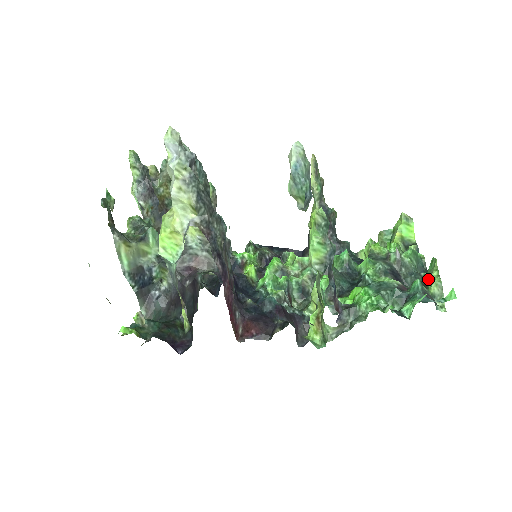
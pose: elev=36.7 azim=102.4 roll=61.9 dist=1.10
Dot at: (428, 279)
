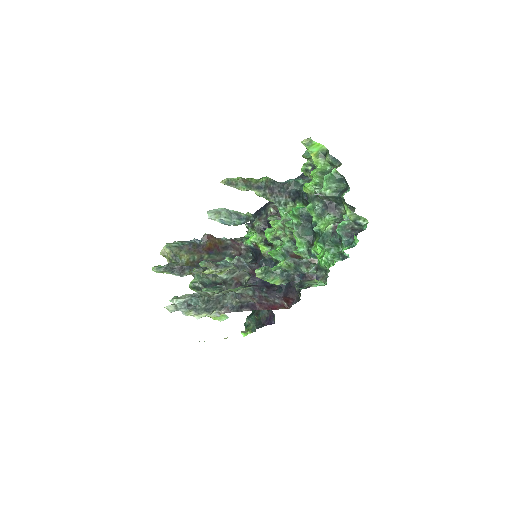
Dot at: occluded
